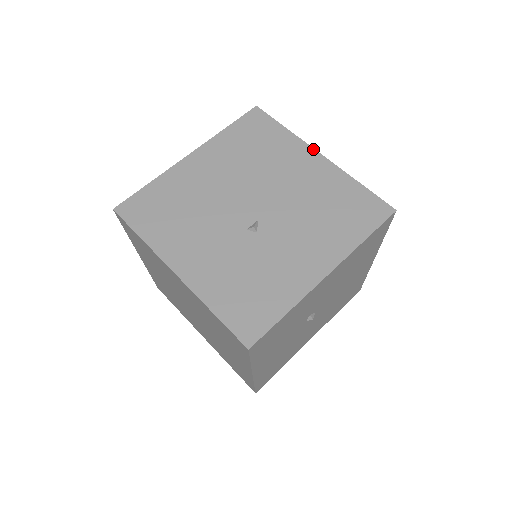
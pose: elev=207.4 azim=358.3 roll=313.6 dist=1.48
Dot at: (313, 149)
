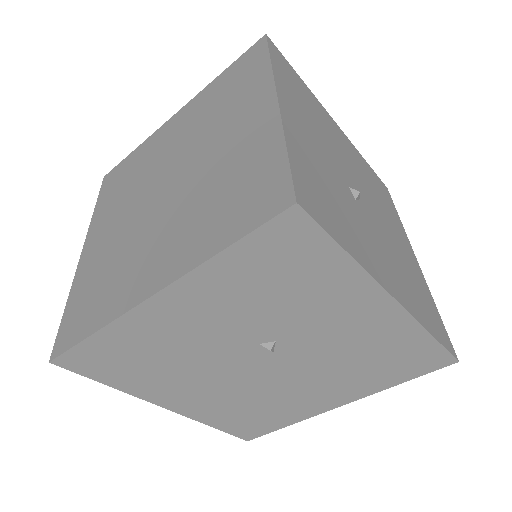
Dot at: occluded
